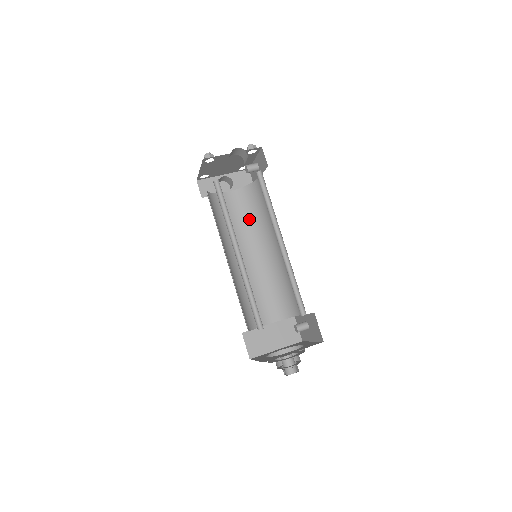
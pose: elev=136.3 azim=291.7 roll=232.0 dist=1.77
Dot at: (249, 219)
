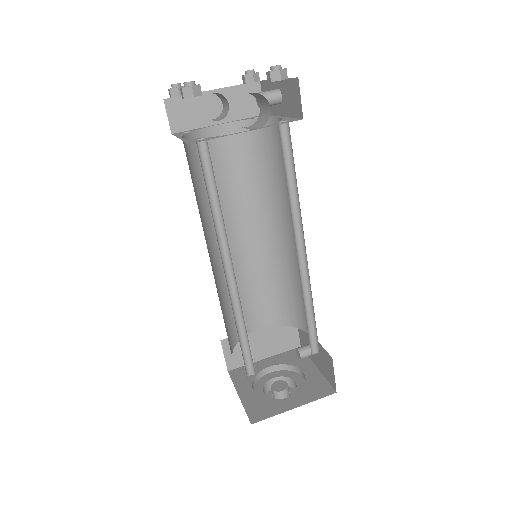
Dot at: (250, 177)
